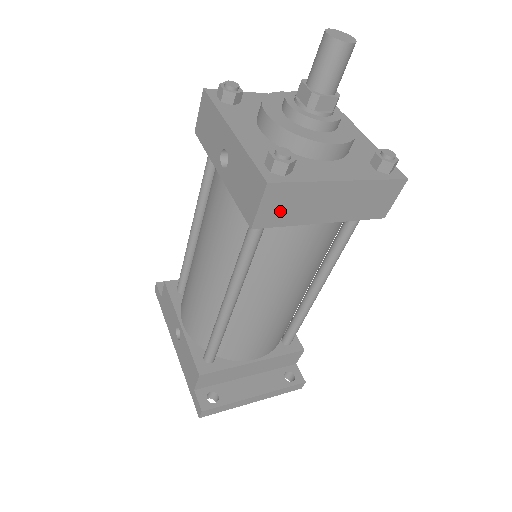
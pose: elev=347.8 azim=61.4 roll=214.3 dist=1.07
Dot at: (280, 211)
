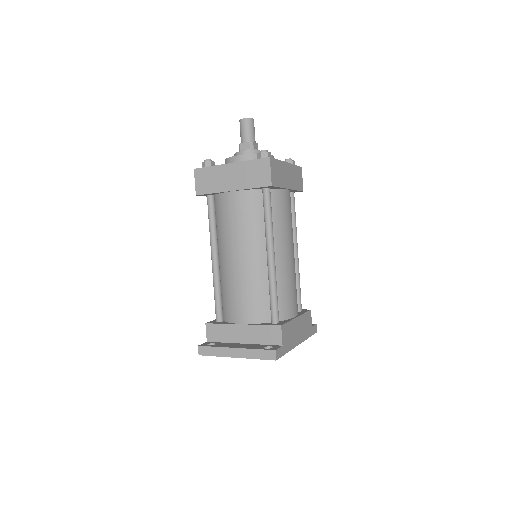
Dot at: (206, 184)
